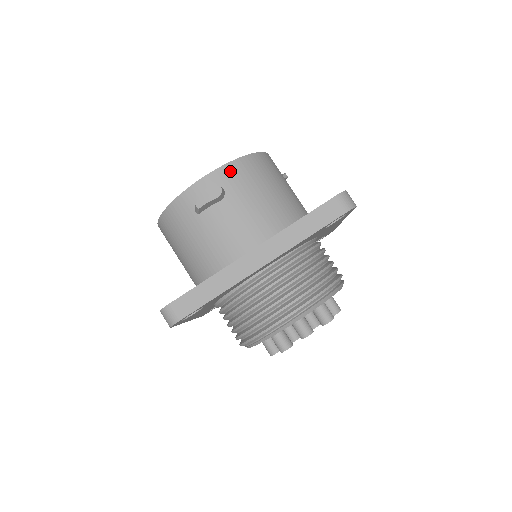
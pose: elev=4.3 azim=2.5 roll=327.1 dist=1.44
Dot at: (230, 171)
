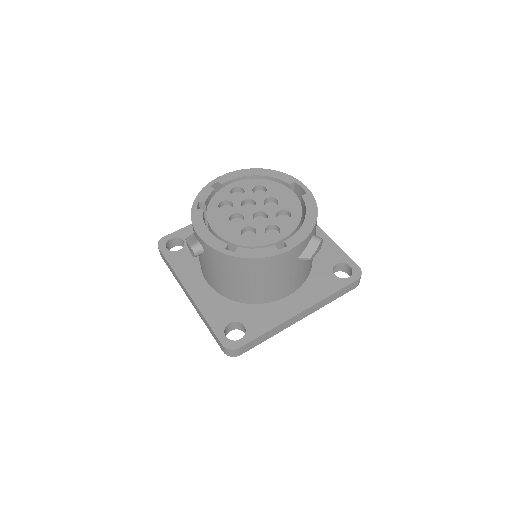
Dot at: (212, 252)
